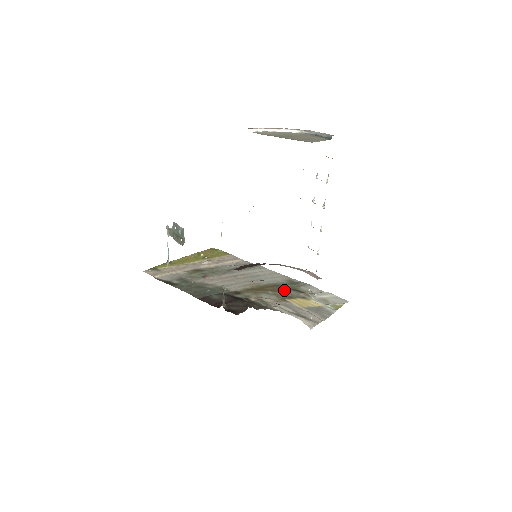
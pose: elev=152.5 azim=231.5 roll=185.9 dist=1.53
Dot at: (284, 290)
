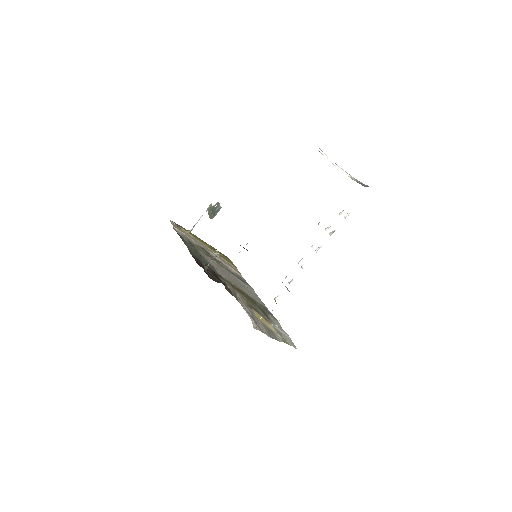
Dot at: (256, 305)
